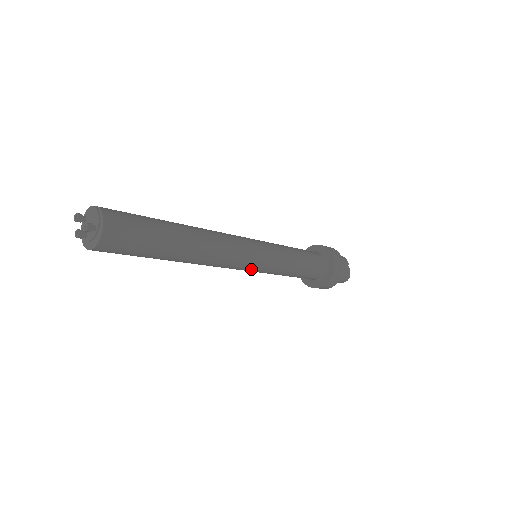
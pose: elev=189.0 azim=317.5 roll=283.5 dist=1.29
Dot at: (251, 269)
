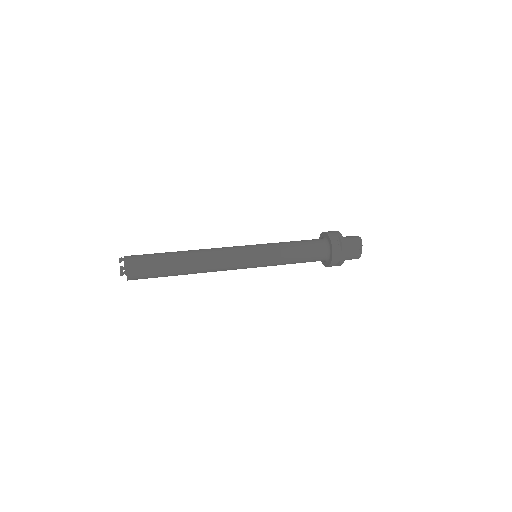
Dot at: occluded
